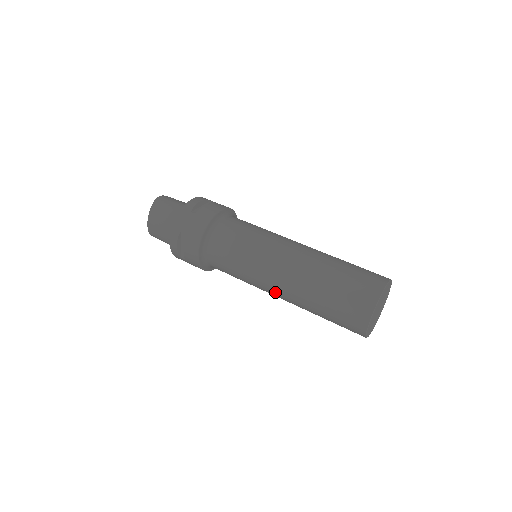
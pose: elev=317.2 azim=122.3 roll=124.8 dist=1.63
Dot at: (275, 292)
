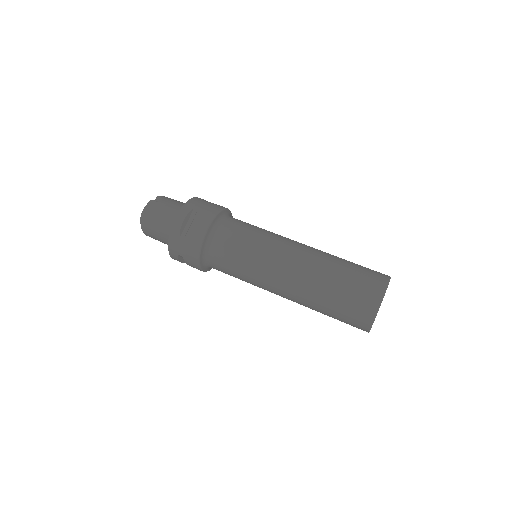
Dot at: occluded
